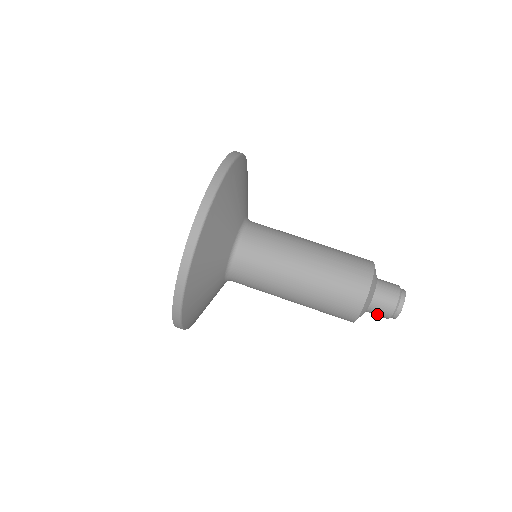
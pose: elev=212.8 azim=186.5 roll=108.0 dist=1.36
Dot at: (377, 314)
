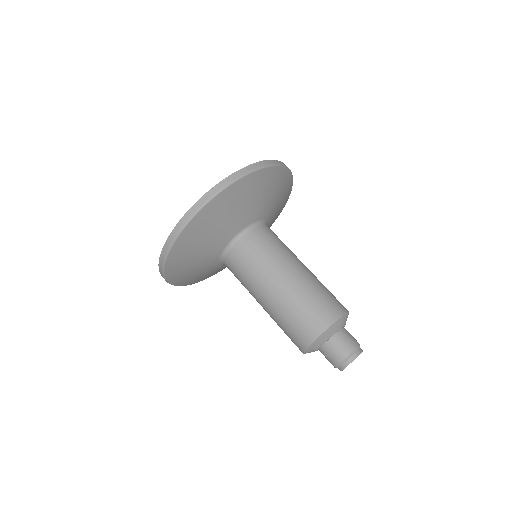
Dot at: (334, 351)
